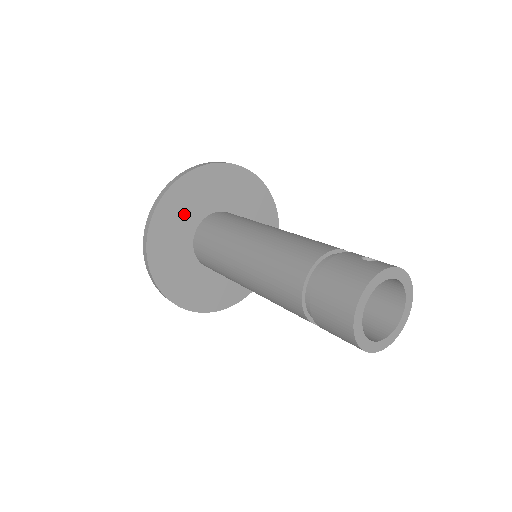
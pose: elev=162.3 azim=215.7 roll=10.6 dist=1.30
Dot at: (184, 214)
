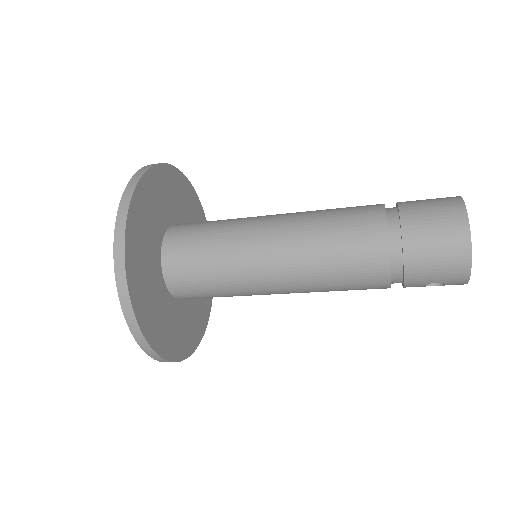
Dot at: (153, 215)
